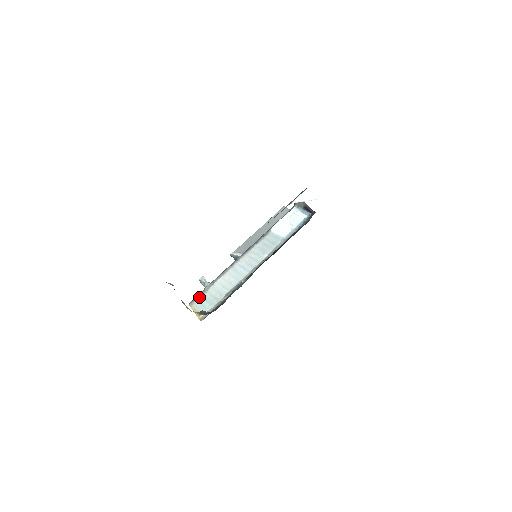
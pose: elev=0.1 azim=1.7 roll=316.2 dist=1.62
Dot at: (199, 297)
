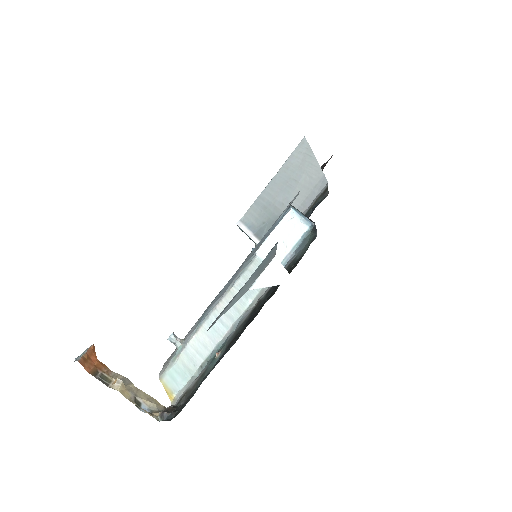
Dot at: (169, 366)
